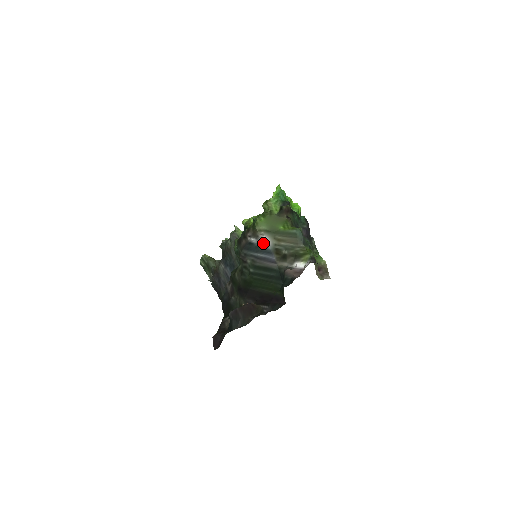
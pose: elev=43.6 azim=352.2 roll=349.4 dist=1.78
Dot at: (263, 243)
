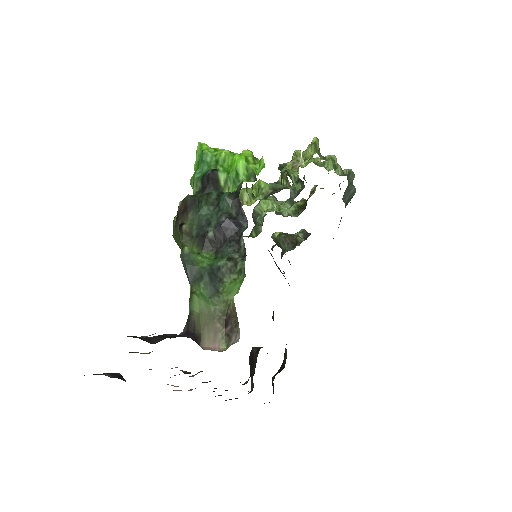
Dot at: occluded
